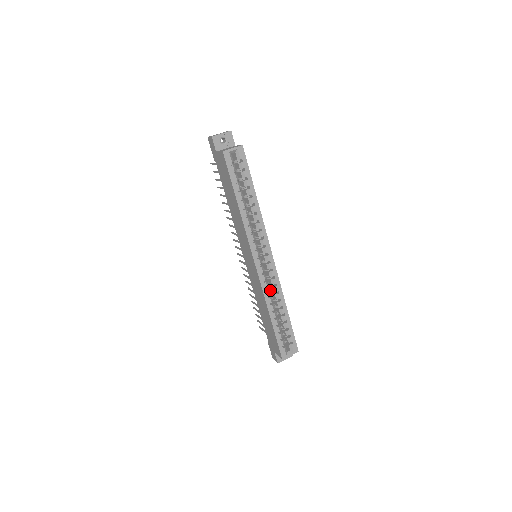
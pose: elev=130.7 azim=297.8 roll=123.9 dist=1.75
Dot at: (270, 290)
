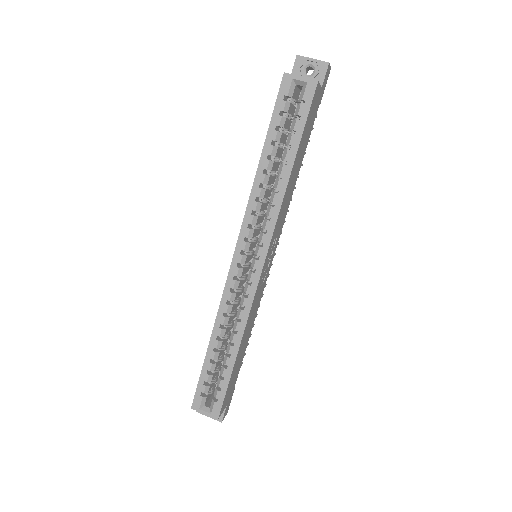
Dot at: occluded
